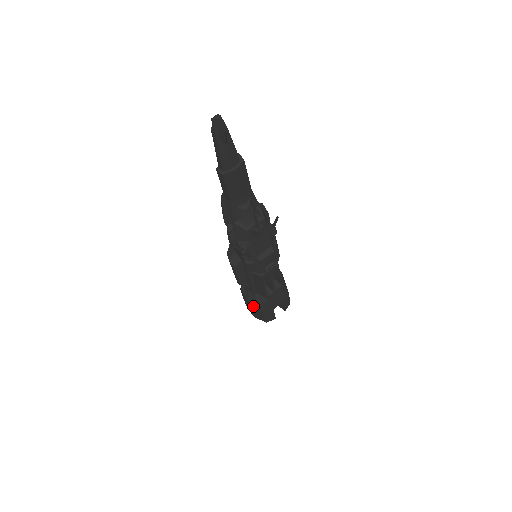
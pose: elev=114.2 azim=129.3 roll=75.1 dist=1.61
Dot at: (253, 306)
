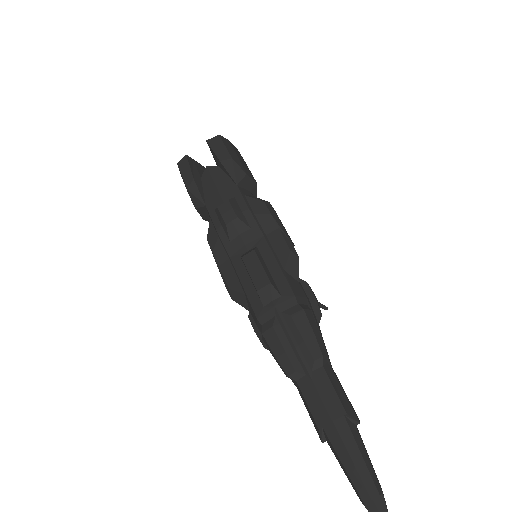
Dot at: occluded
